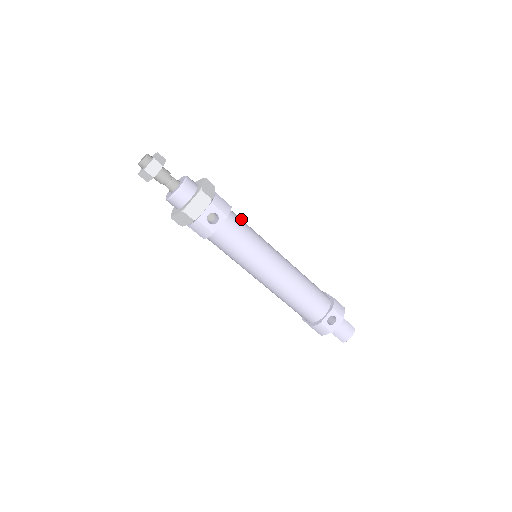
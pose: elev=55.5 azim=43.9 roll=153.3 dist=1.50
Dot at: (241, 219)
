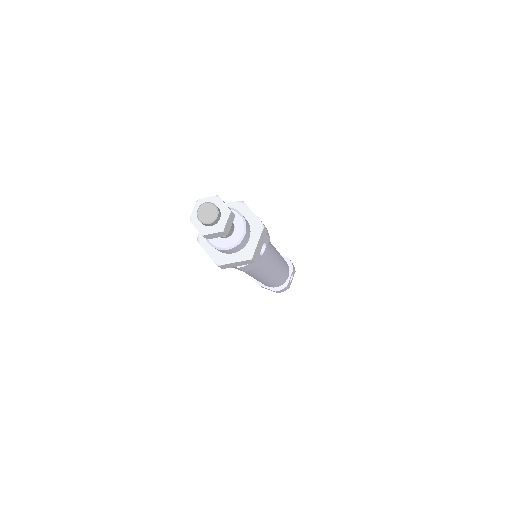
Dot at: occluded
